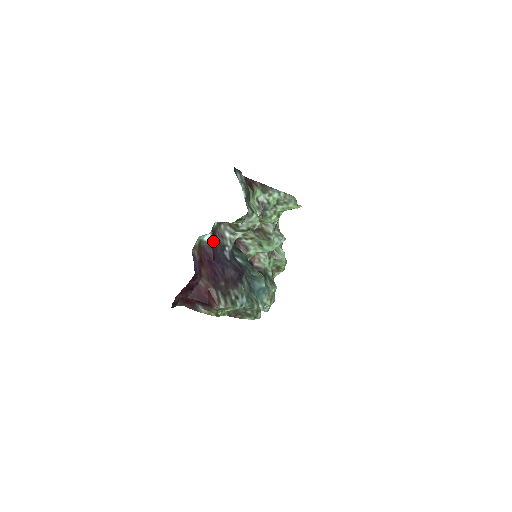
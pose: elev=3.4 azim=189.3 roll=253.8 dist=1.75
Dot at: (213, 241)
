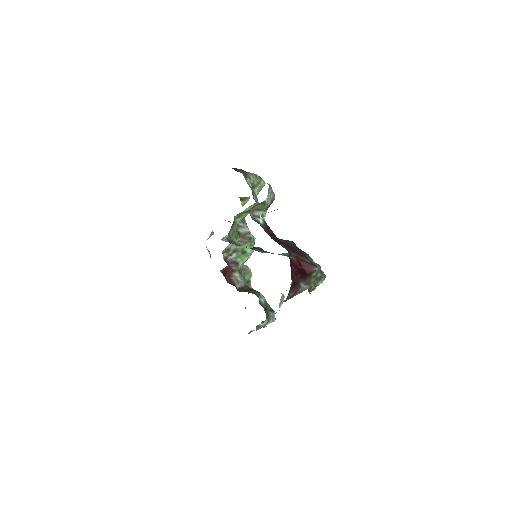
Dot at: (264, 223)
